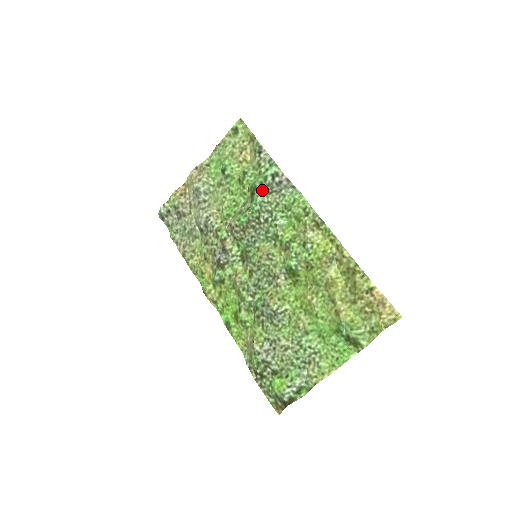
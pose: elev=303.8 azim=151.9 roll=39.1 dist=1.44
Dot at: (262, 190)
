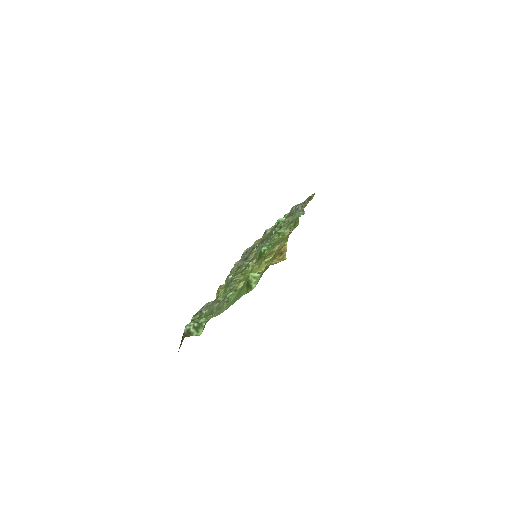
Dot at: (287, 216)
